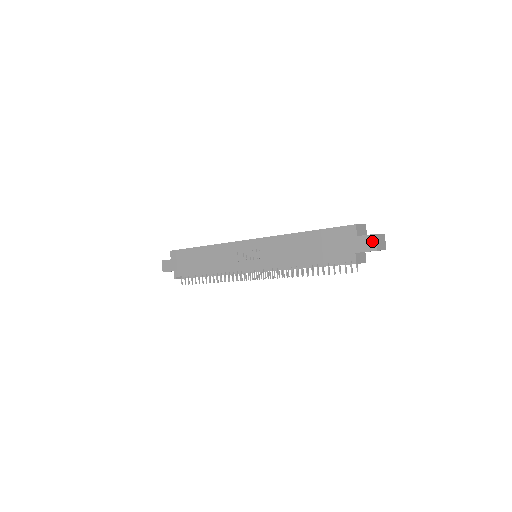
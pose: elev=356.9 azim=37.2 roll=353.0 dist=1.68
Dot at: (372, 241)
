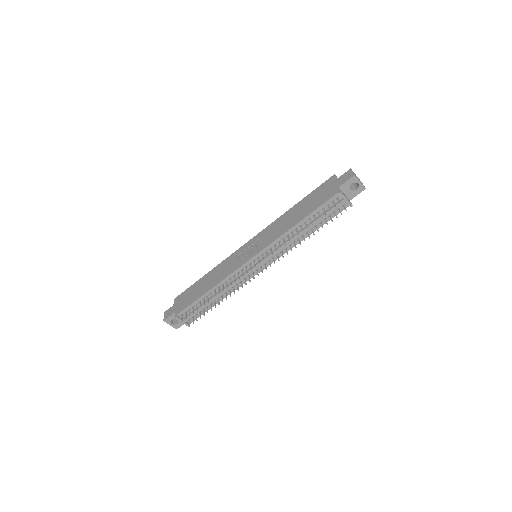
Dot at: (349, 173)
